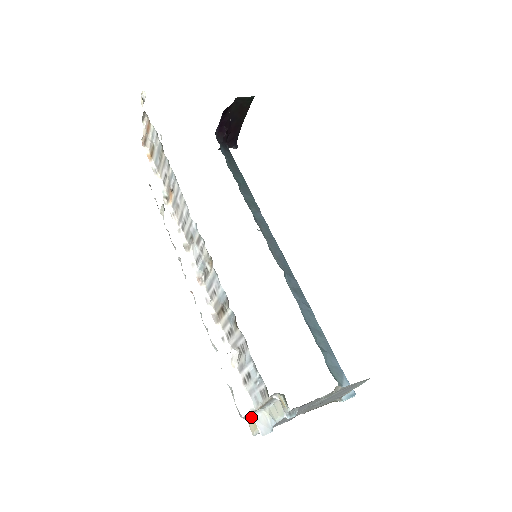
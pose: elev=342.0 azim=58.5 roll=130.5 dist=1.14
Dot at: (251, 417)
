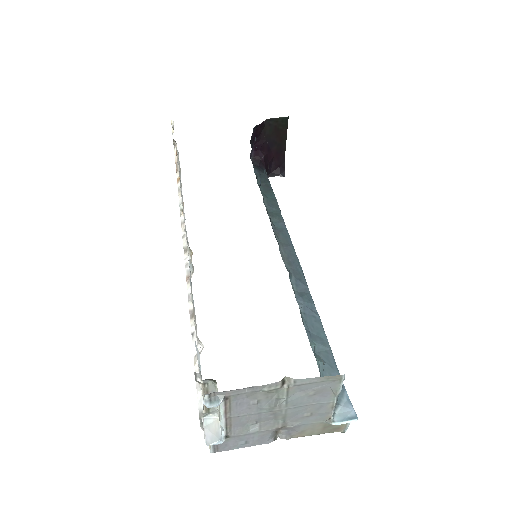
Dot at: occluded
